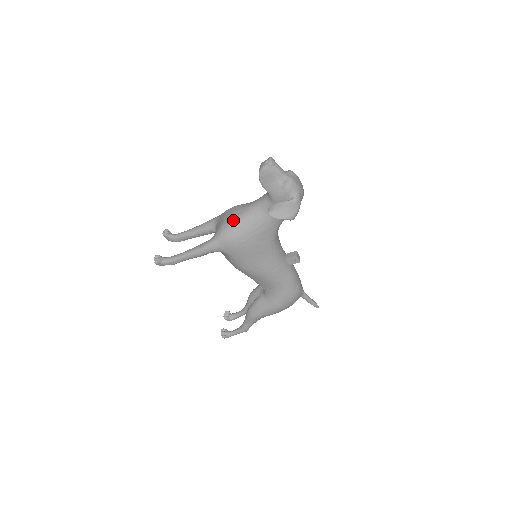
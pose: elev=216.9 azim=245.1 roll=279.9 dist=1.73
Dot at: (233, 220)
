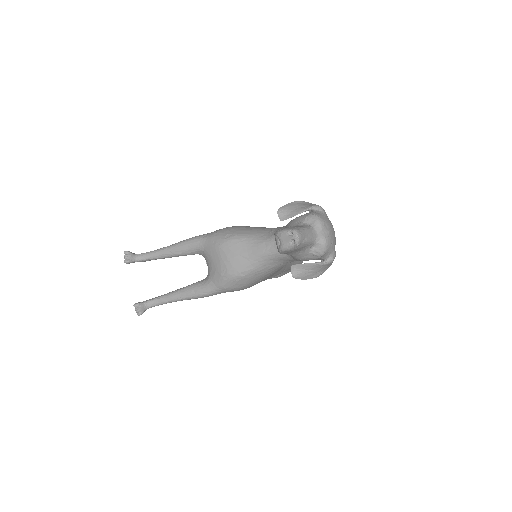
Dot at: (237, 272)
